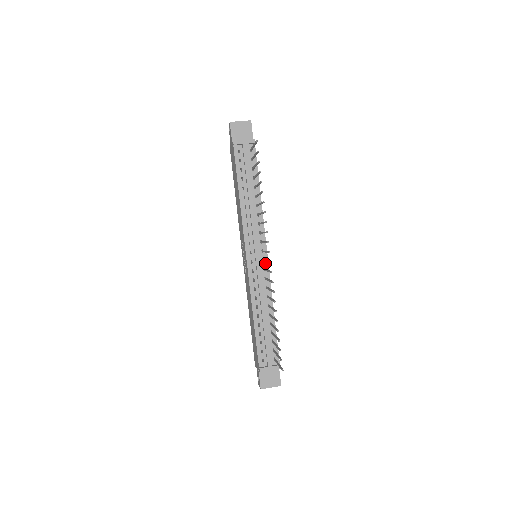
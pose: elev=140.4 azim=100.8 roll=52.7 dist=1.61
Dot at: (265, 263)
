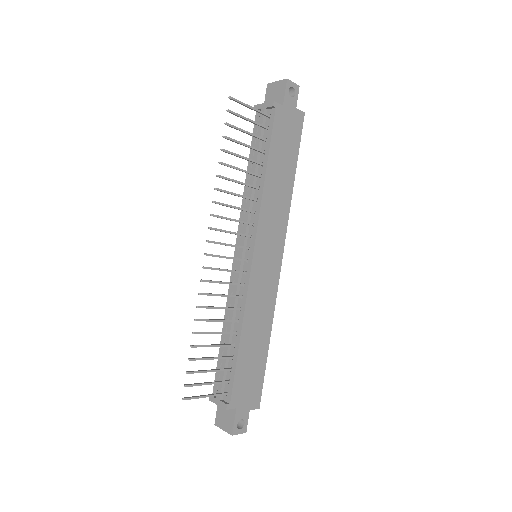
Dot at: (248, 265)
